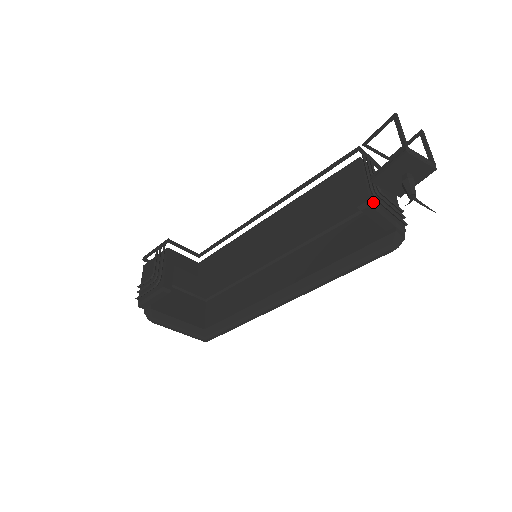
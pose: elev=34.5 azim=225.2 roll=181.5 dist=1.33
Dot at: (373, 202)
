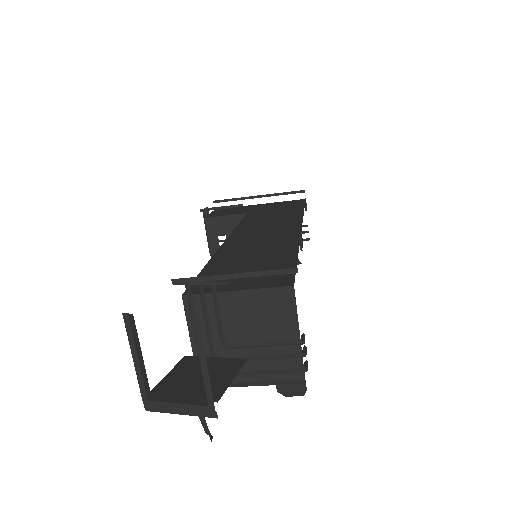
Dot at: occluded
